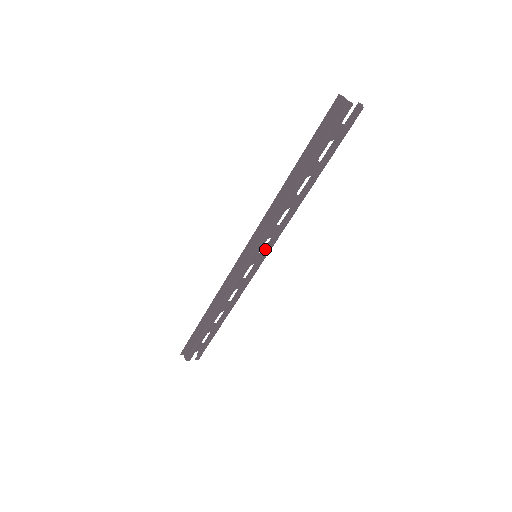
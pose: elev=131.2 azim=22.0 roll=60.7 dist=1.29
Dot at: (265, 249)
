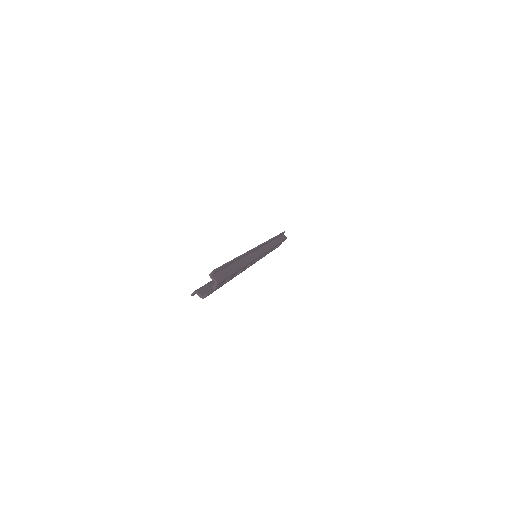
Dot at: occluded
